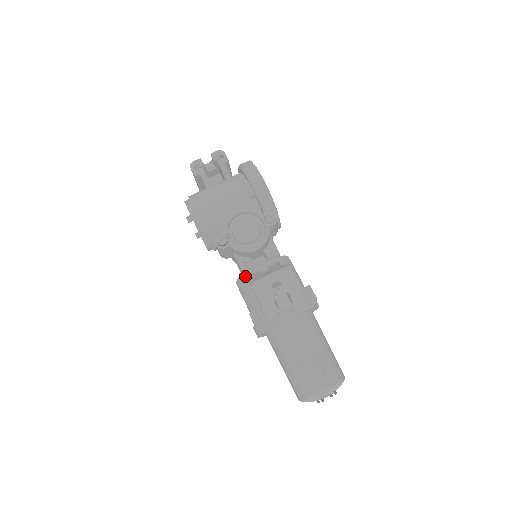
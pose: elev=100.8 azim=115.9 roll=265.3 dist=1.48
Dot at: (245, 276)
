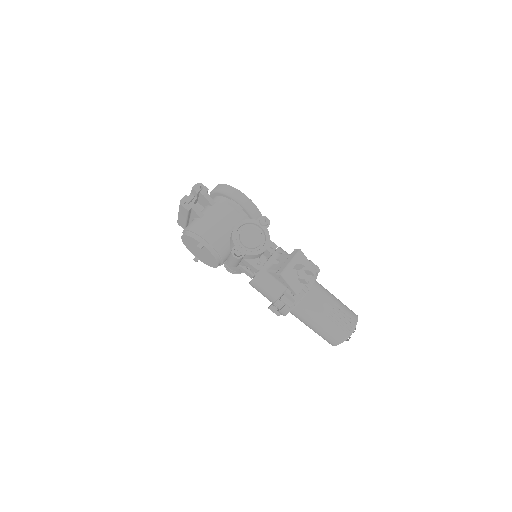
Dot at: (261, 273)
